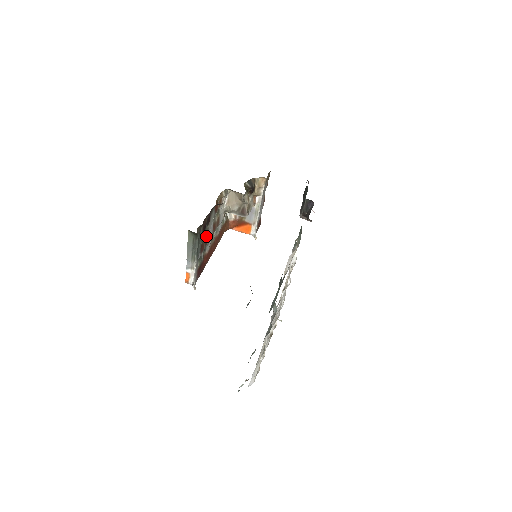
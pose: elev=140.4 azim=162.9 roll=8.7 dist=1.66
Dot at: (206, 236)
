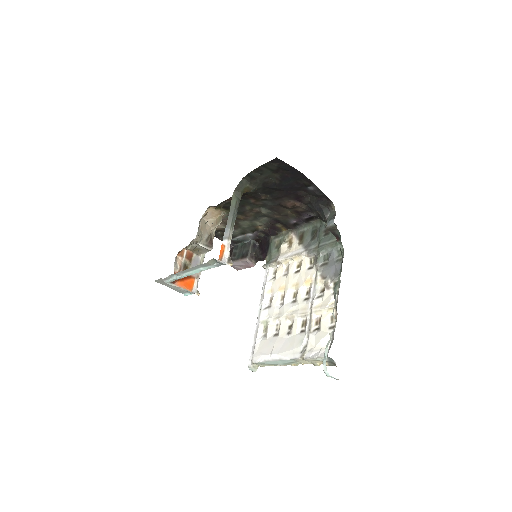
Dot at: occluded
